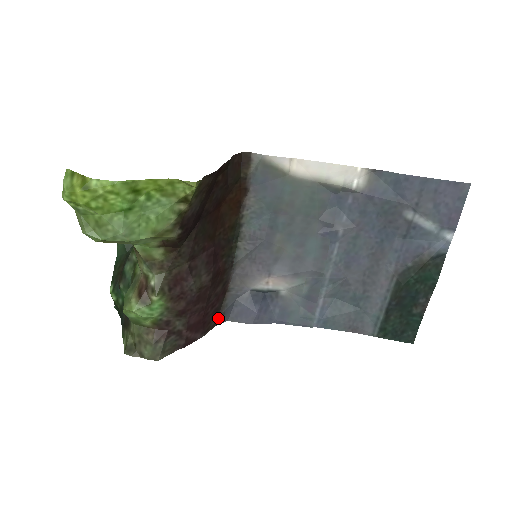
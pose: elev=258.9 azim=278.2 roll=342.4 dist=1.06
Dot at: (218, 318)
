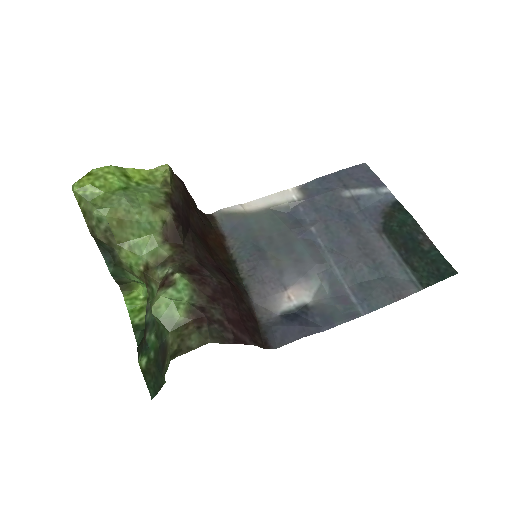
Dot at: (263, 342)
